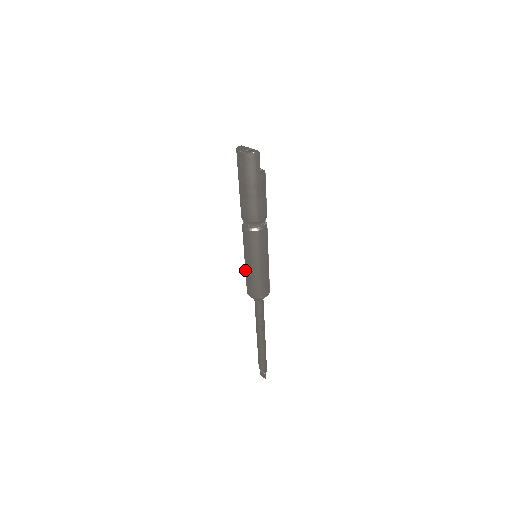
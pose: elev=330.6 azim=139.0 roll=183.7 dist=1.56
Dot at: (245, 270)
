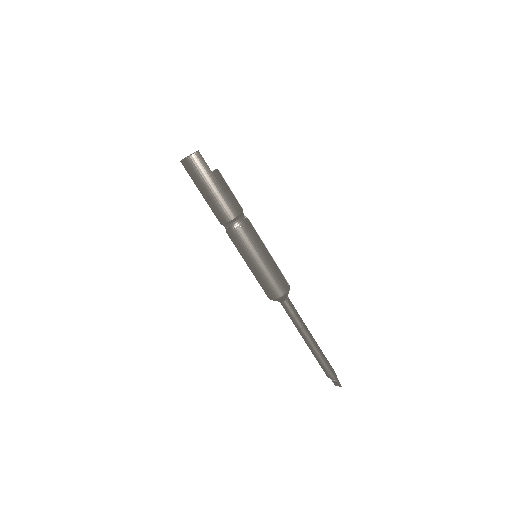
Dot at: occluded
